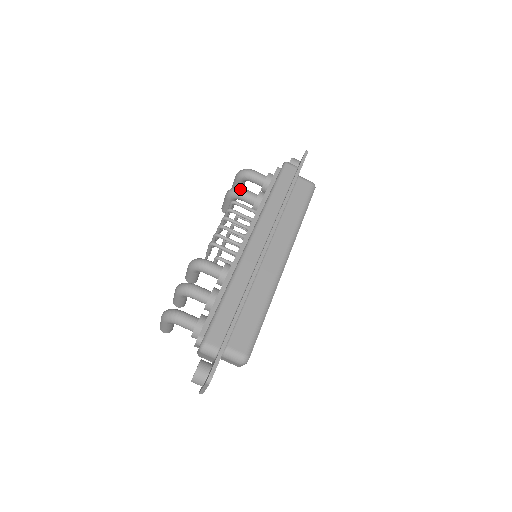
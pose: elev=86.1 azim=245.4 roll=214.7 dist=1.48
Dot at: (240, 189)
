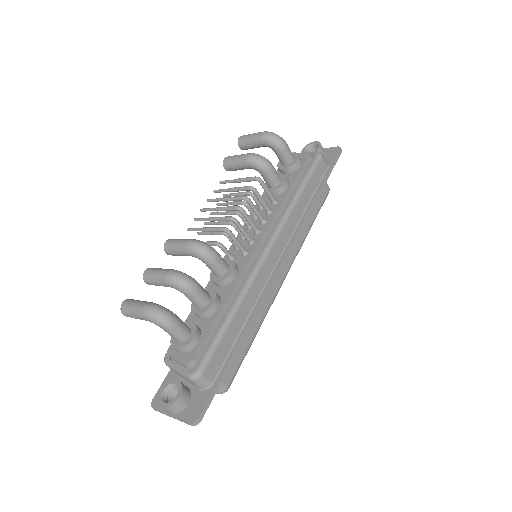
Dot at: (270, 164)
